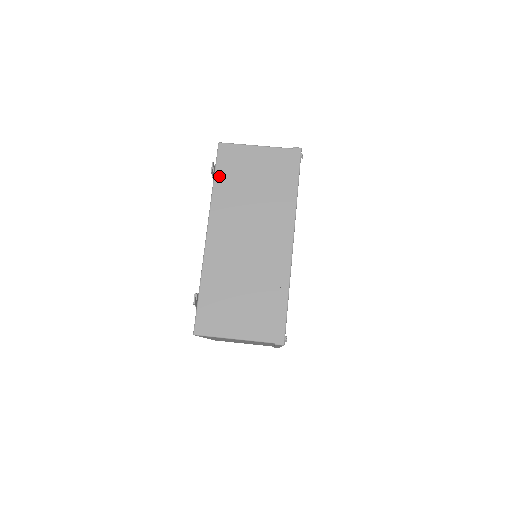
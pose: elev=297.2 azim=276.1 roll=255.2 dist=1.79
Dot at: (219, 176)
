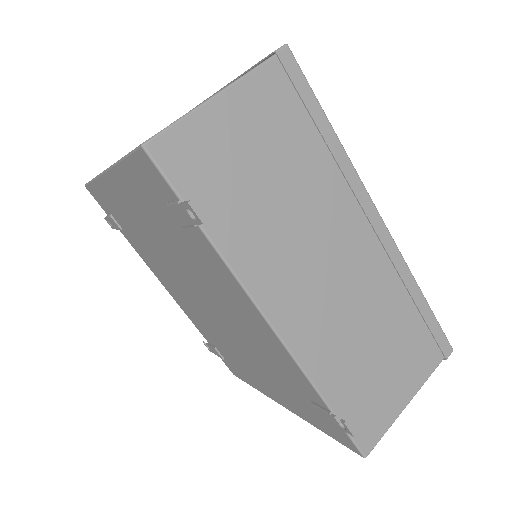
Dot at: (204, 213)
